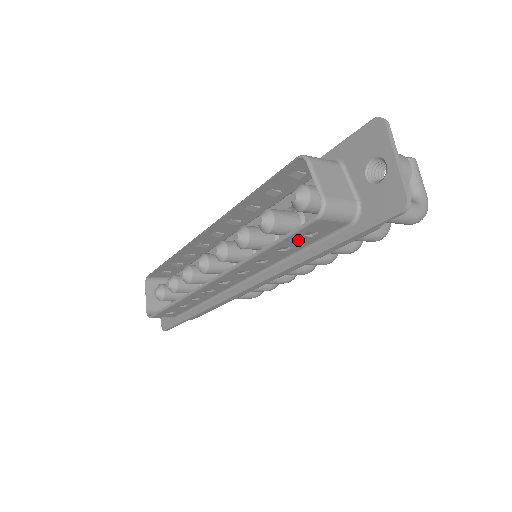
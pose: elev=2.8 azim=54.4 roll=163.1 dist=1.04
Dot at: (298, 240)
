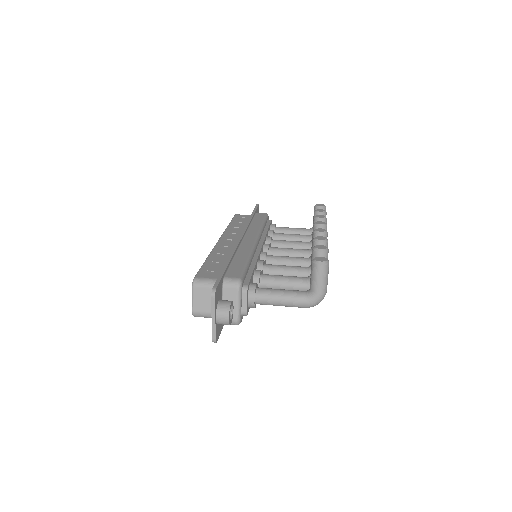
Dot at: occluded
